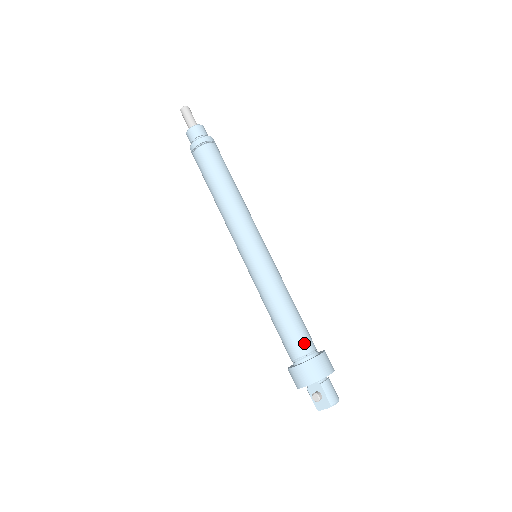
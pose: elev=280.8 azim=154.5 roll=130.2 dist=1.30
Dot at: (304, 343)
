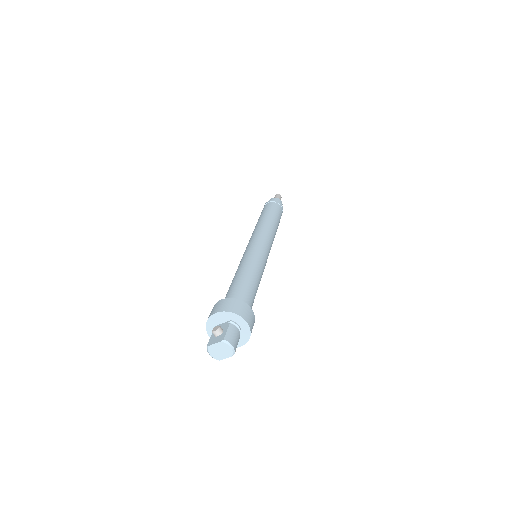
Dot at: (243, 296)
